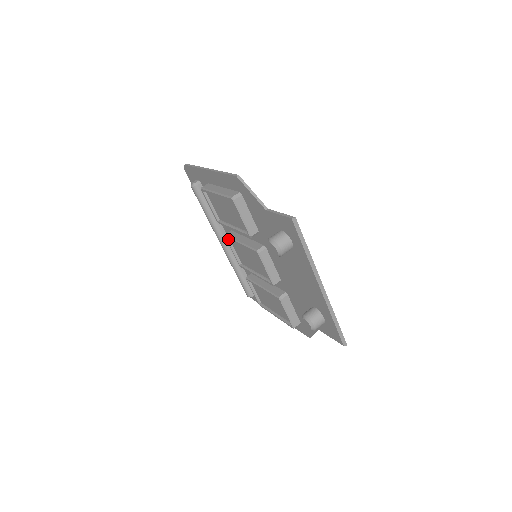
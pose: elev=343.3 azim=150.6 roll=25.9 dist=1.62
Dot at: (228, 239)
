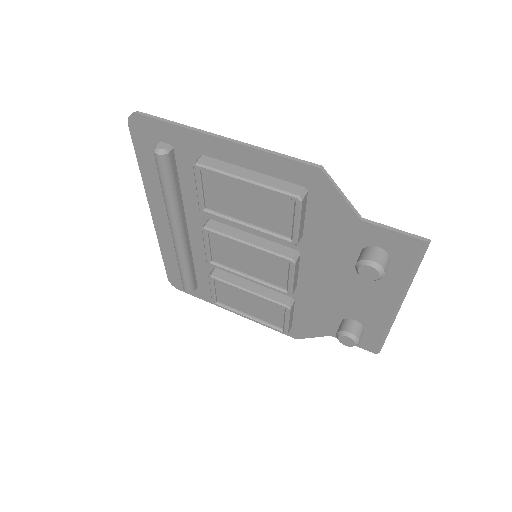
Dot at: (207, 232)
